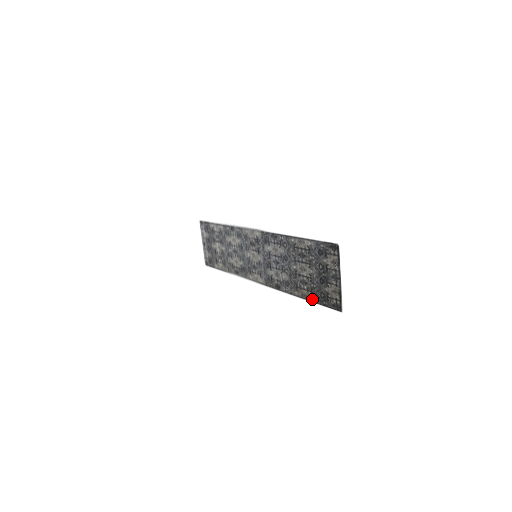
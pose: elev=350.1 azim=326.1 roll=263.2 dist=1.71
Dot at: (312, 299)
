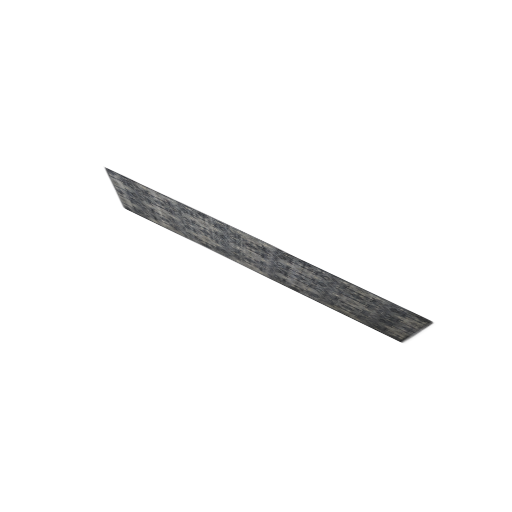
Dot at: (356, 320)
